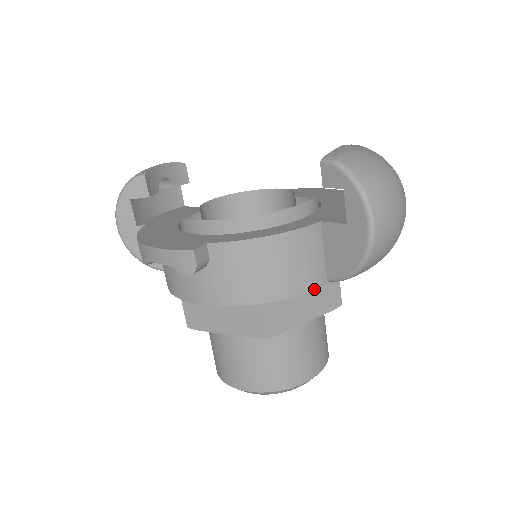
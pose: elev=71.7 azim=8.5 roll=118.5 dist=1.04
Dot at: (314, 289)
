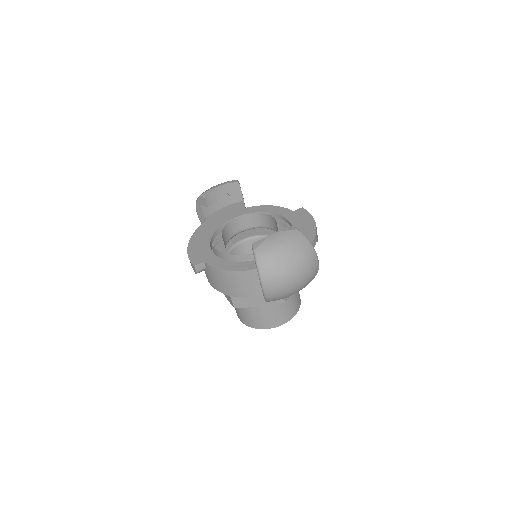
Dot at: occluded
